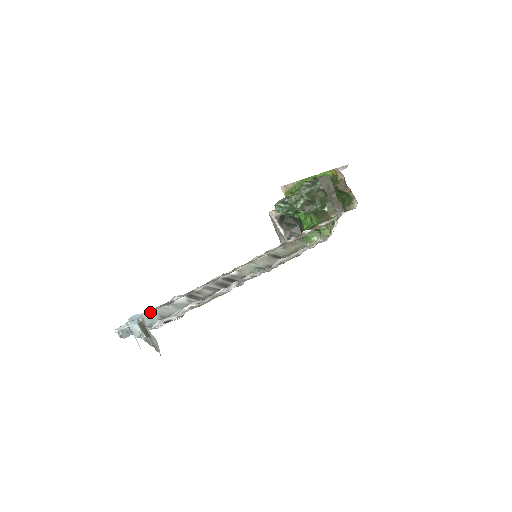
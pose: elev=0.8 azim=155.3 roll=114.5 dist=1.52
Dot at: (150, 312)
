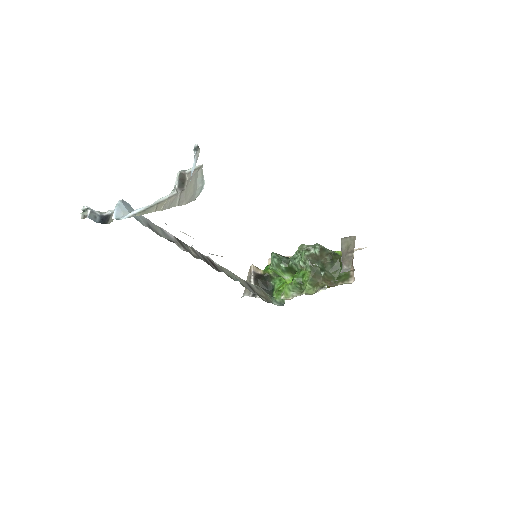
Dot at: occluded
